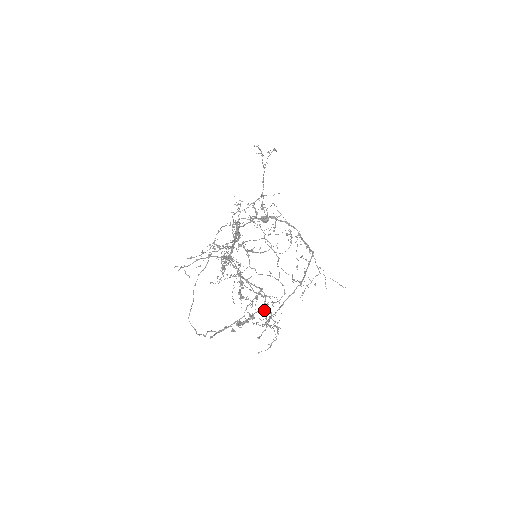
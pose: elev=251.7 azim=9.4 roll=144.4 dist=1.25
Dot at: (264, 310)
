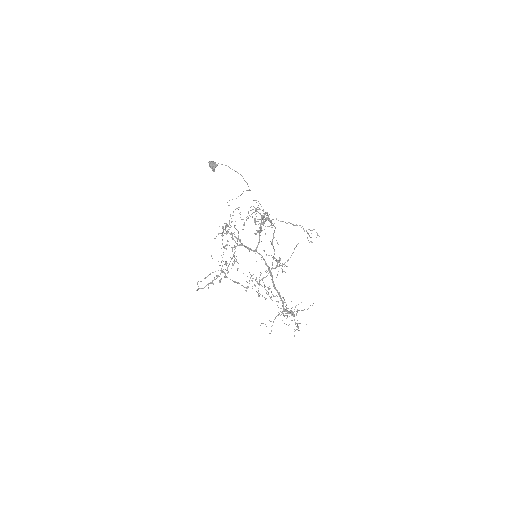
Dot at: occluded
